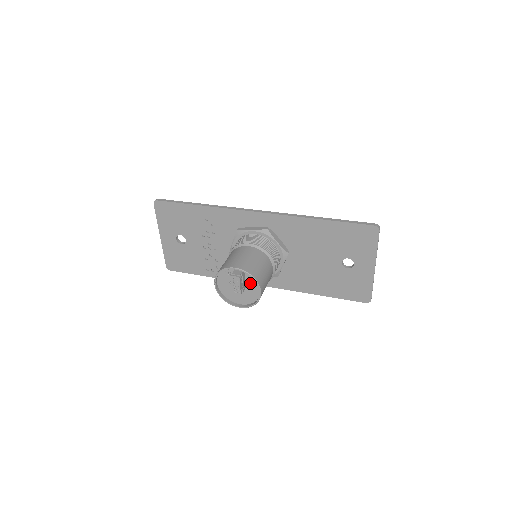
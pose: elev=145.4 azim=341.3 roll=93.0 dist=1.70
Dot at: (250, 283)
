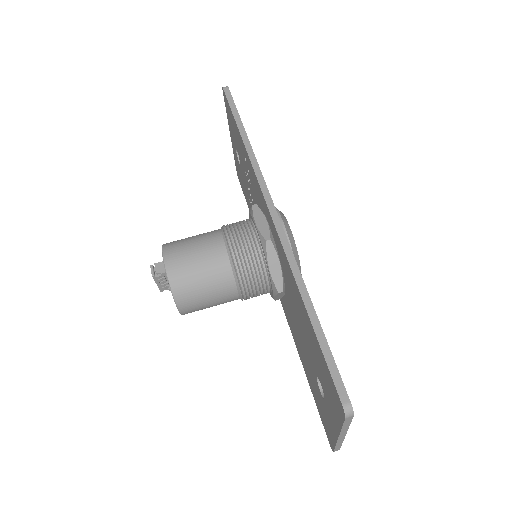
Dot at: occluded
